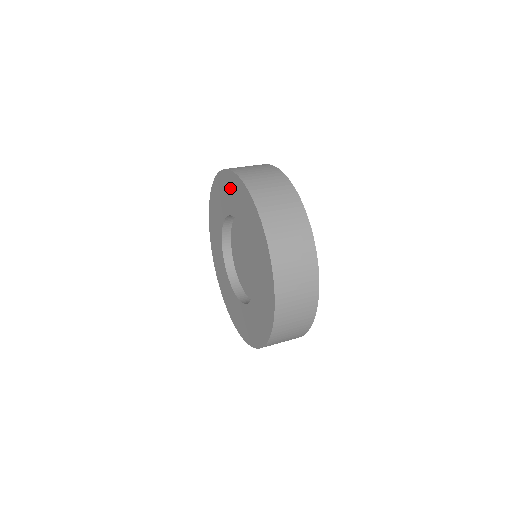
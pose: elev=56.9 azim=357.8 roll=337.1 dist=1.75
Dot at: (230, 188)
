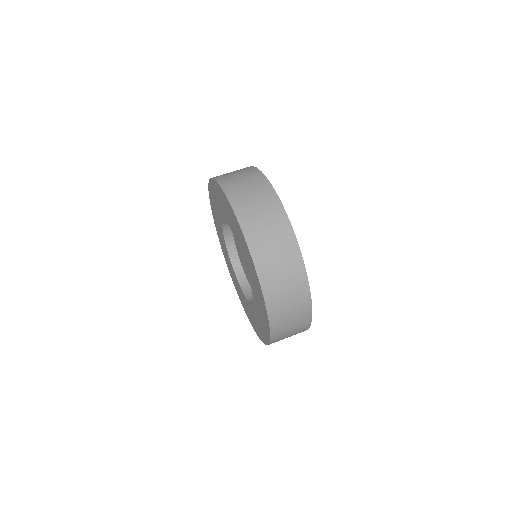
Dot at: (216, 195)
